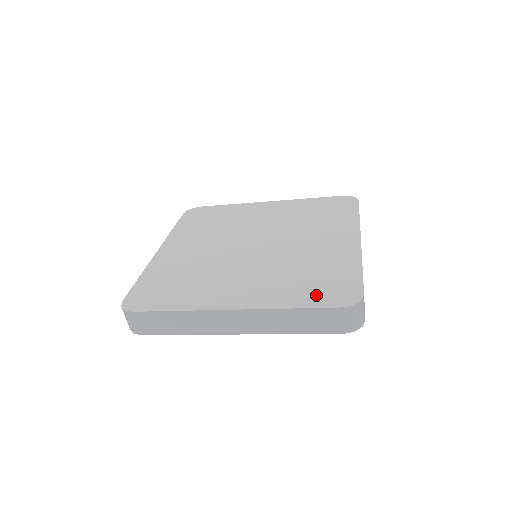
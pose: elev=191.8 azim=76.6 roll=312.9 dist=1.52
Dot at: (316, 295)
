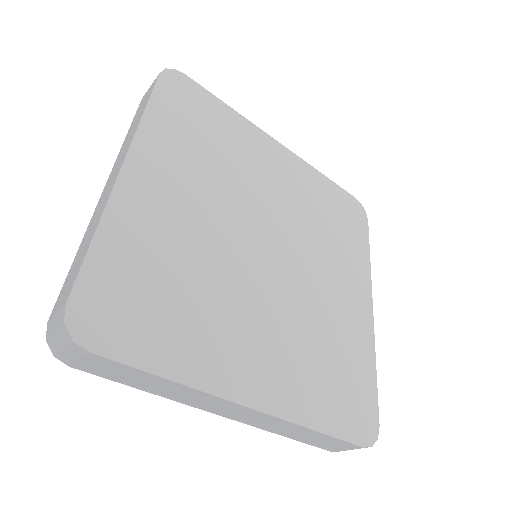
Dot at: (340, 411)
